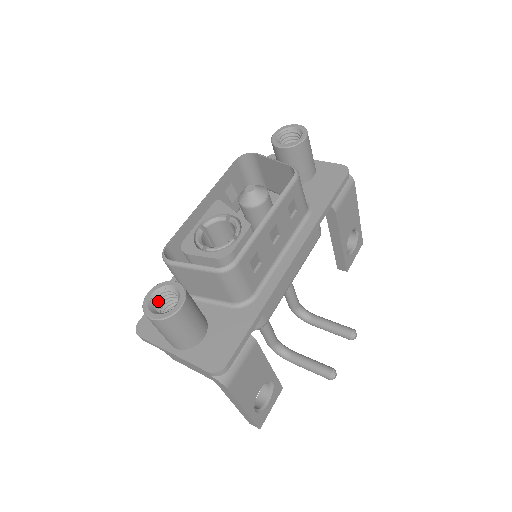
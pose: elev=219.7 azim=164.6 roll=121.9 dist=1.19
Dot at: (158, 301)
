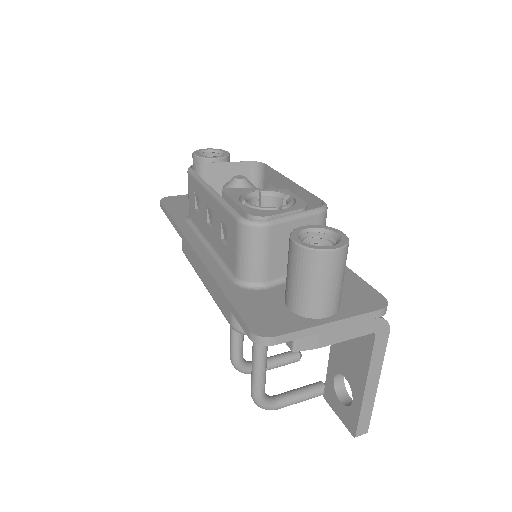
Dot at: occluded
